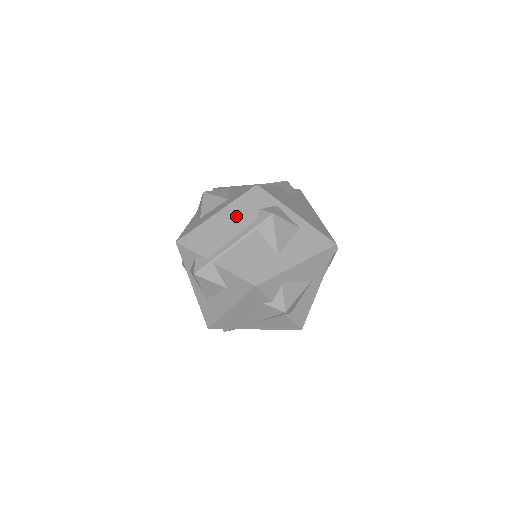
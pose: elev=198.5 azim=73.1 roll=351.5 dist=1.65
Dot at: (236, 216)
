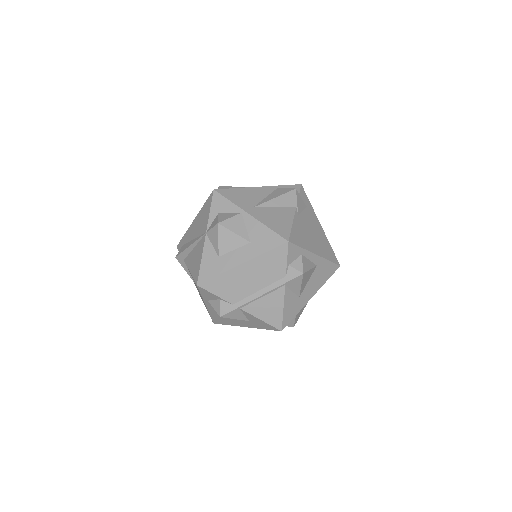
Dot at: (265, 270)
